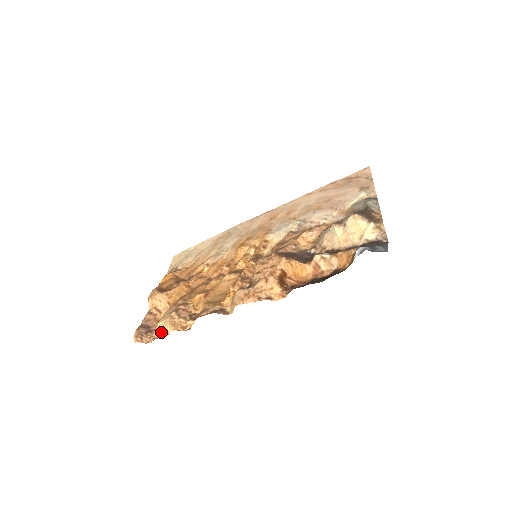
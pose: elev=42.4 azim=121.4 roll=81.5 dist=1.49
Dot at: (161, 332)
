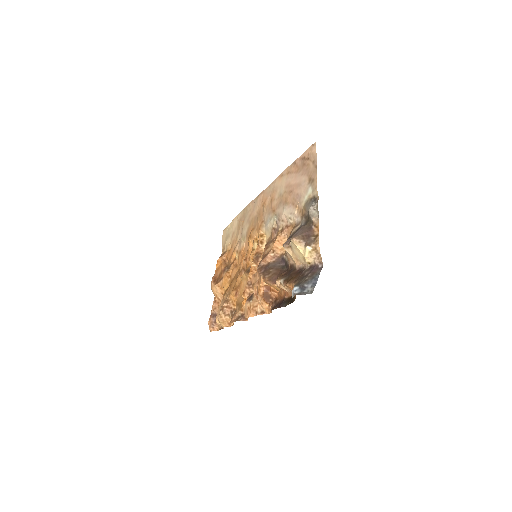
Dot at: occluded
